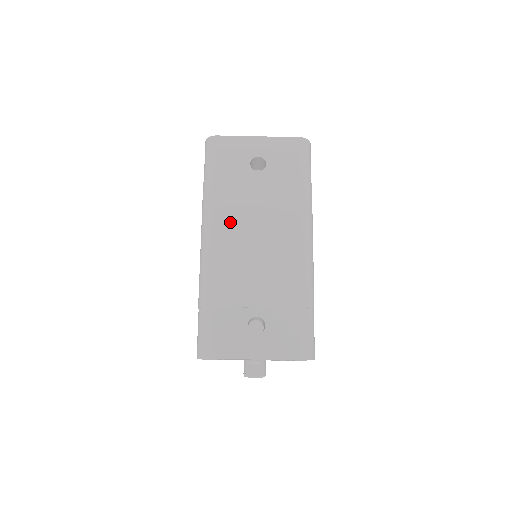
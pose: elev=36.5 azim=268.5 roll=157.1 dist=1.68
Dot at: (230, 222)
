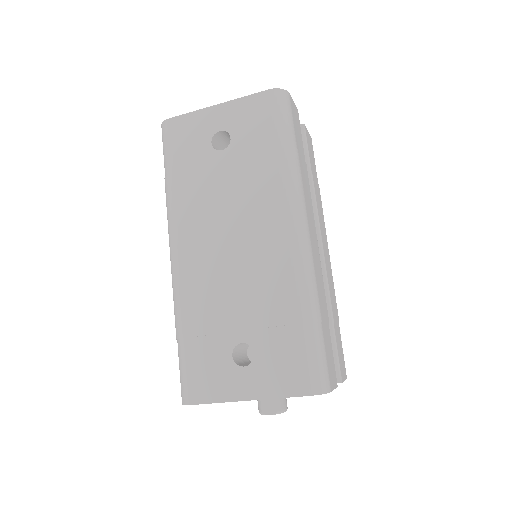
Dot at: (196, 225)
